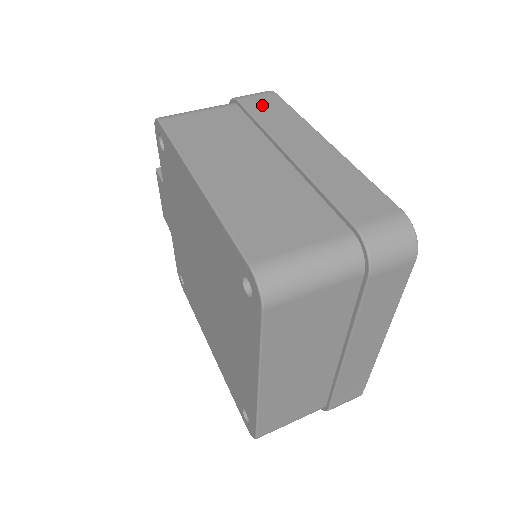
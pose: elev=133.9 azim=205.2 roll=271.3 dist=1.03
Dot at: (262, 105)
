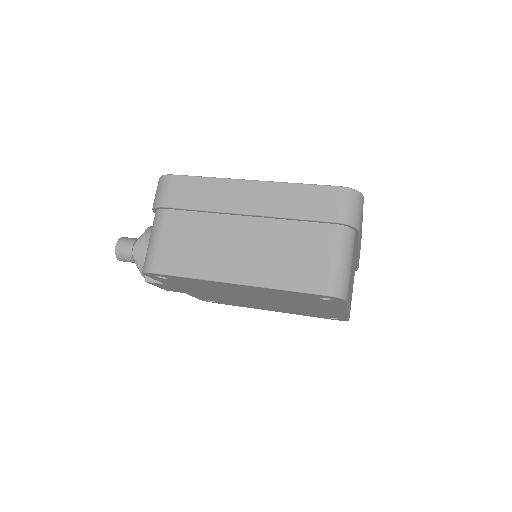
Dot at: (182, 195)
